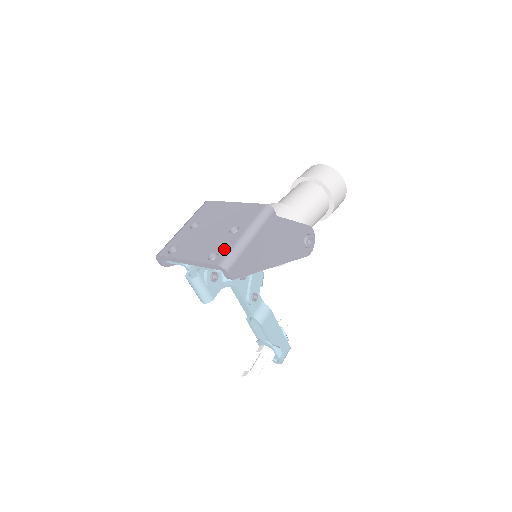
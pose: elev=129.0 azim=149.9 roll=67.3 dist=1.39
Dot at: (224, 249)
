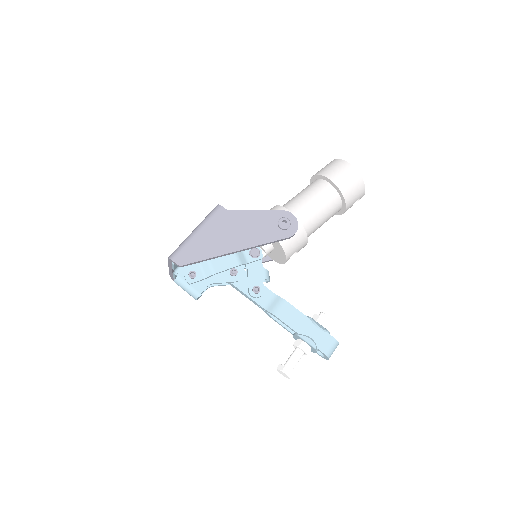
Dot at: occluded
